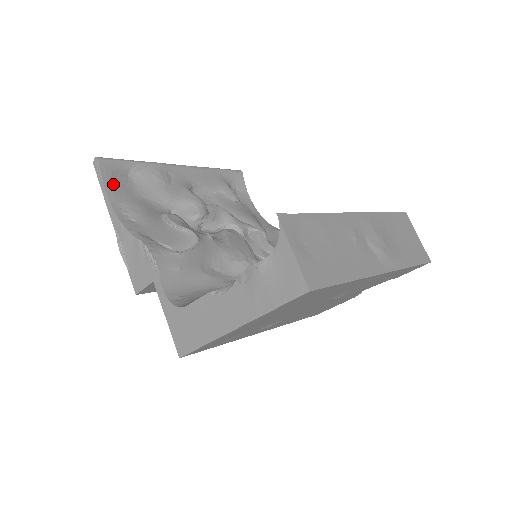
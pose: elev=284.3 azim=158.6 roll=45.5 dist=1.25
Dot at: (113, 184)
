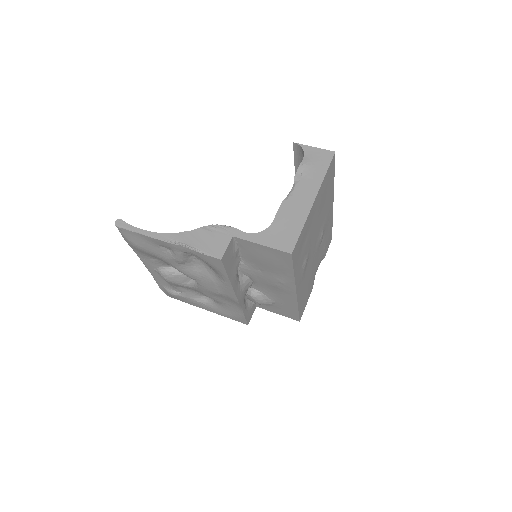
Dot at: occluded
